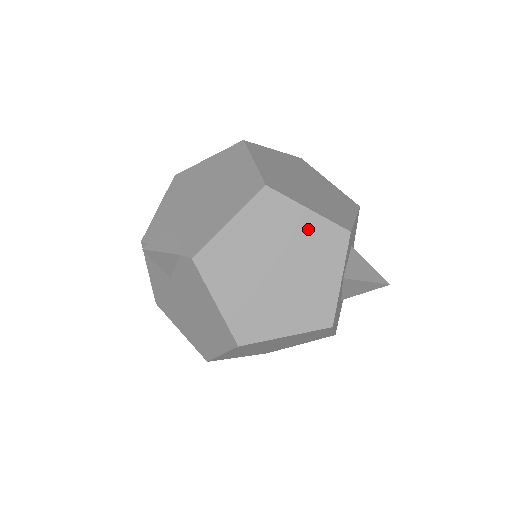
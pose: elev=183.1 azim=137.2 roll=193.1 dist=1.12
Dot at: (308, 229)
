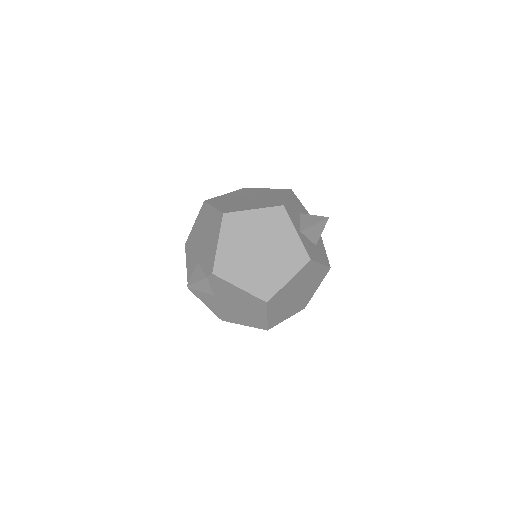
Dot at: (260, 219)
